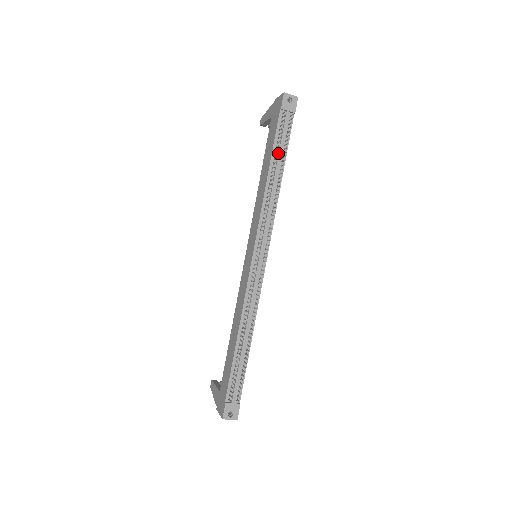
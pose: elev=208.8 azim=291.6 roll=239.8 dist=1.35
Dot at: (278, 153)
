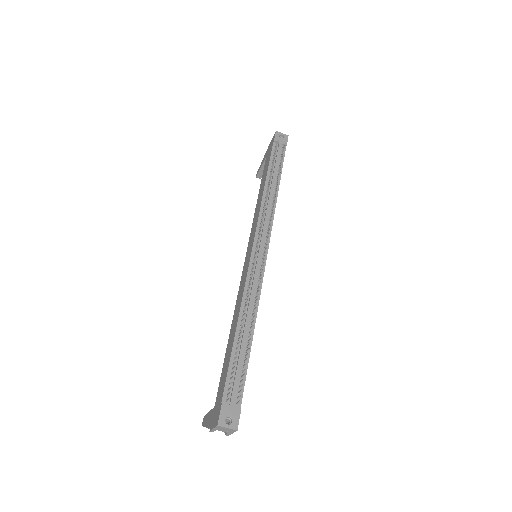
Dot at: (274, 170)
